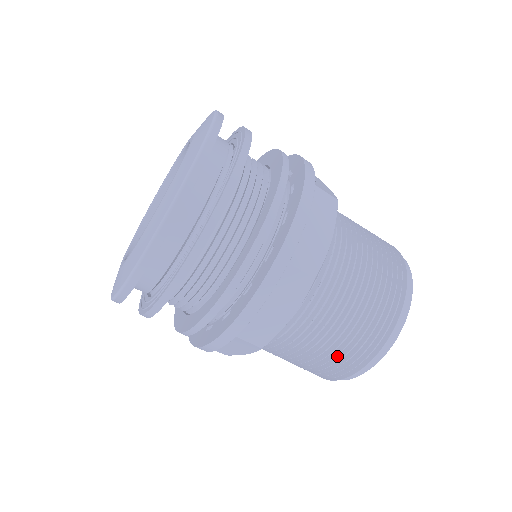
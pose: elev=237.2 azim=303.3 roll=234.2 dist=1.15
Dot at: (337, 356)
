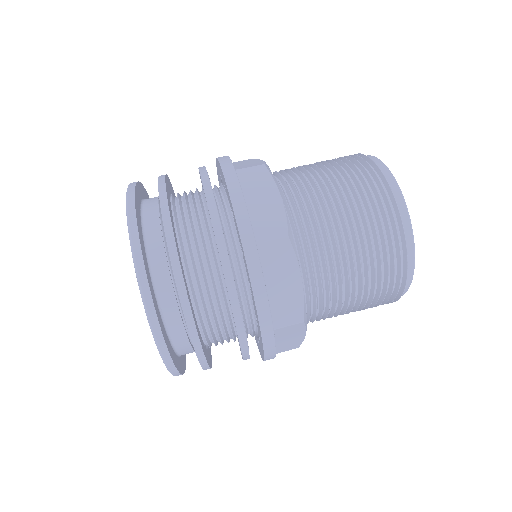
Dot at: (344, 168)
